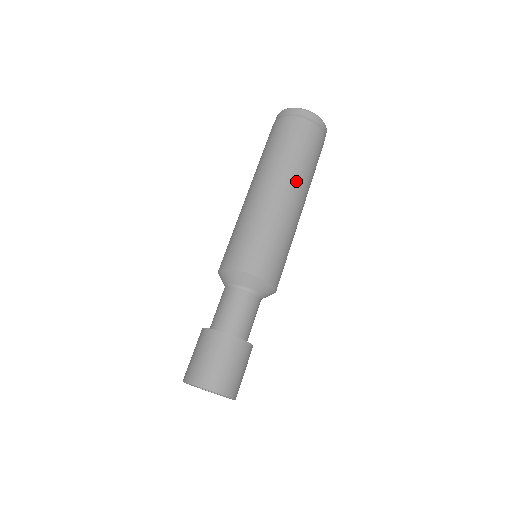
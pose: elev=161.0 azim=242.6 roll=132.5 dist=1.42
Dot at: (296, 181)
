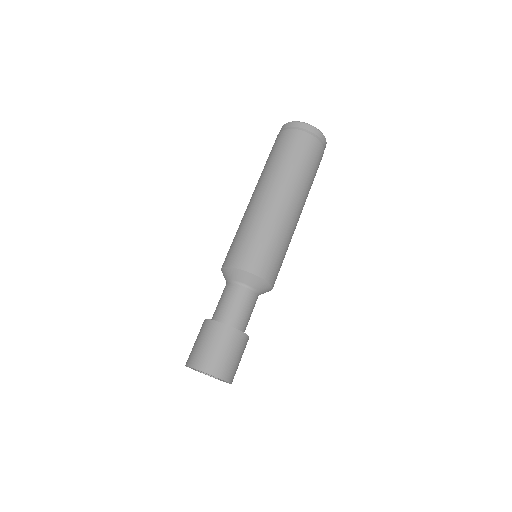
Dot at: (276, 181)
